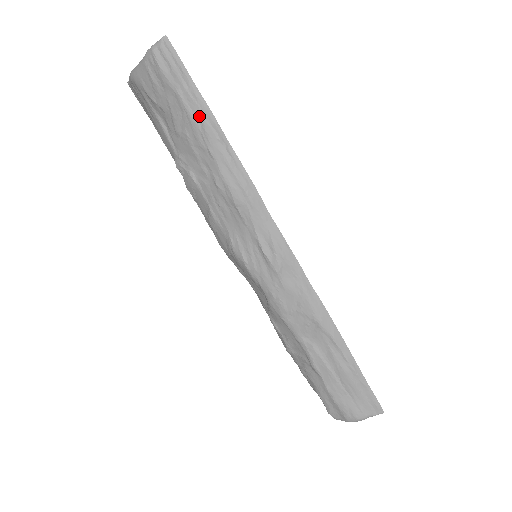
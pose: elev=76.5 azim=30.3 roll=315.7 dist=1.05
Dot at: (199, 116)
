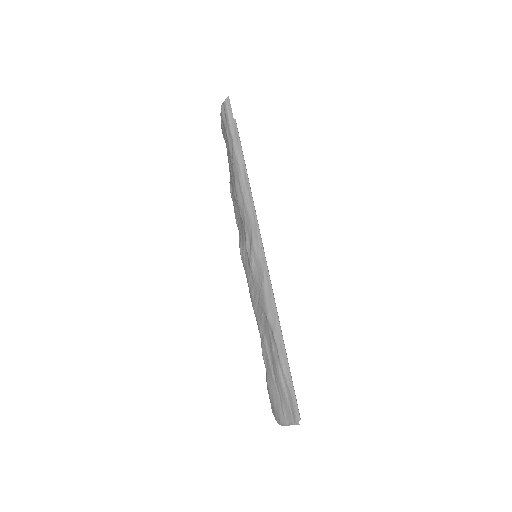
Dot at: (232, 146)
